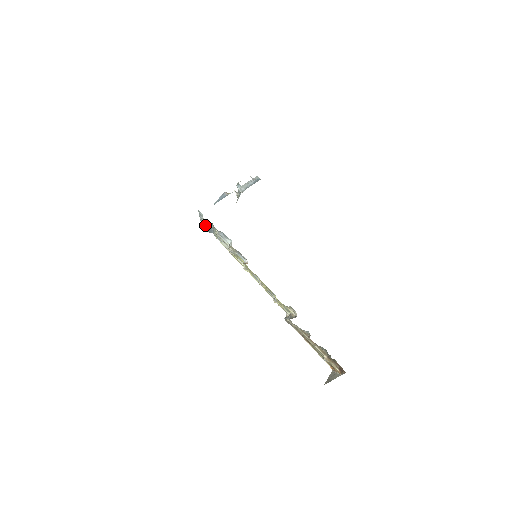
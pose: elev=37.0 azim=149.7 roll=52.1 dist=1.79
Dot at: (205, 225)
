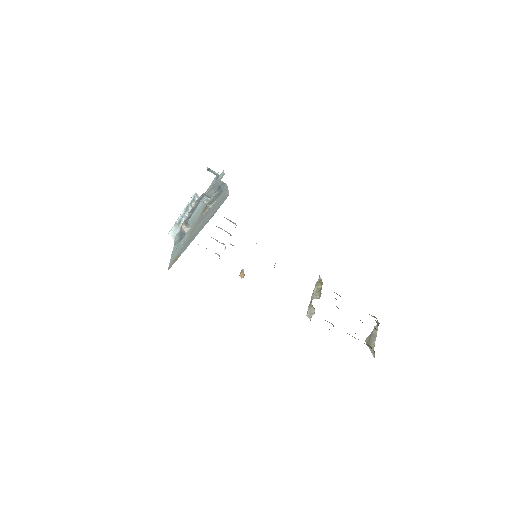
Dot at: occluded
